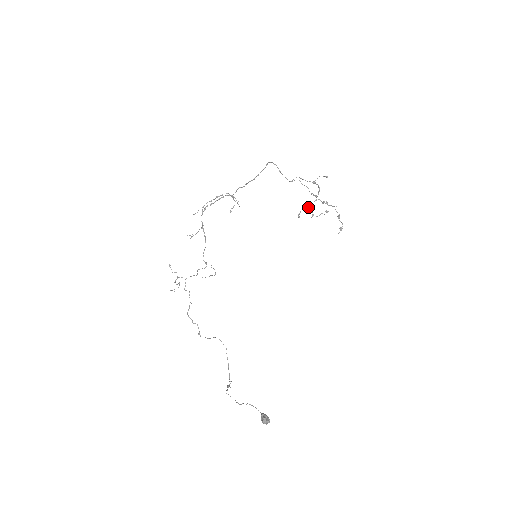
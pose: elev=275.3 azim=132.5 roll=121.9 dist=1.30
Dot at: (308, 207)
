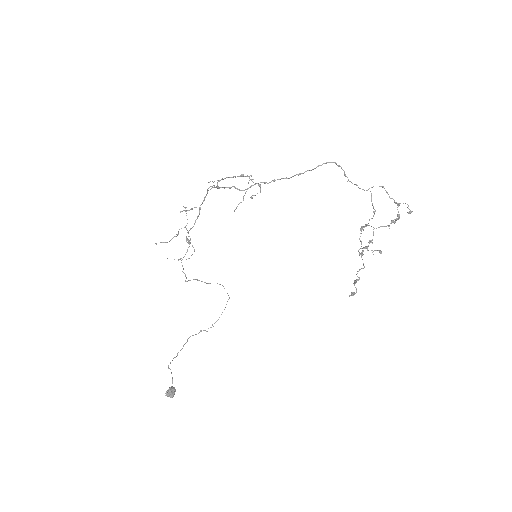
Dot at: occluded
